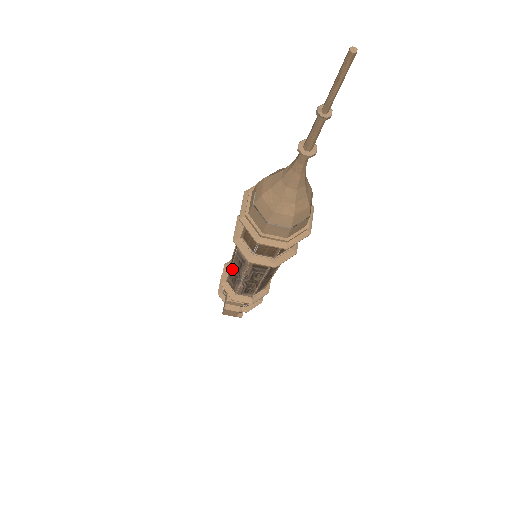
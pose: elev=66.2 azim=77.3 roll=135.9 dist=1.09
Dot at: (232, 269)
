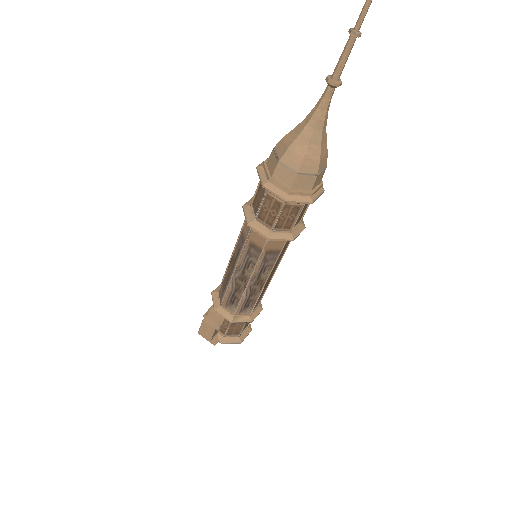
Dot at: (229, 266)
